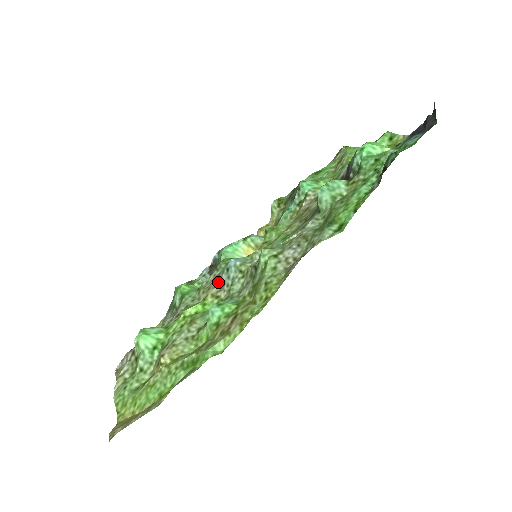
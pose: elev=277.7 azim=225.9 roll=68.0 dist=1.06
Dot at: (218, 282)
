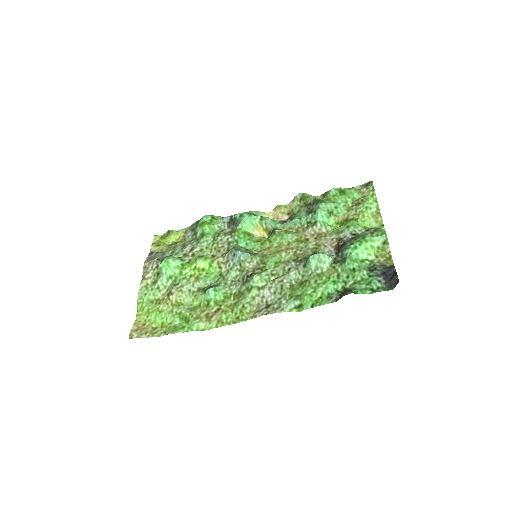
Dot at: (226, 253)
